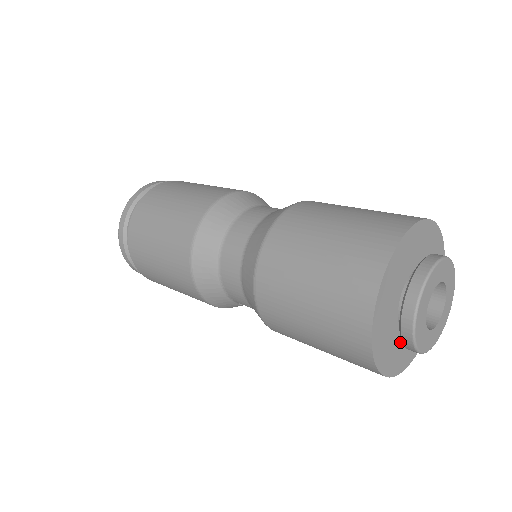
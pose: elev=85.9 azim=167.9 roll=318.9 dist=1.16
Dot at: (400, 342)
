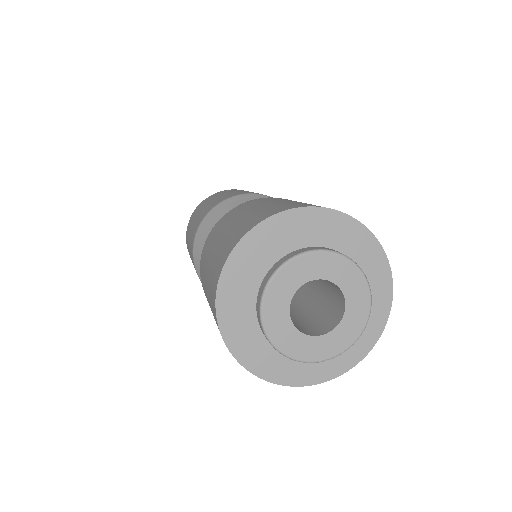
Dot at: occluded
